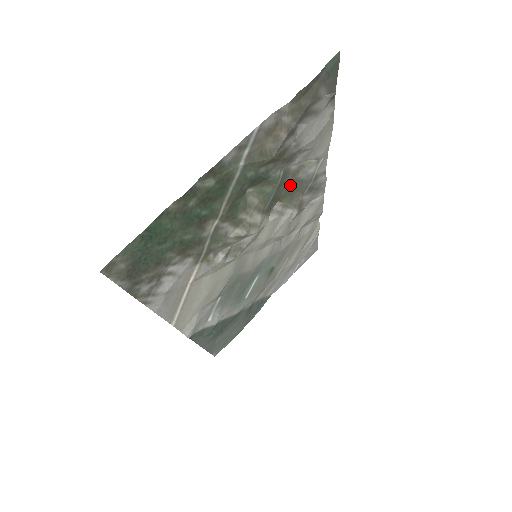
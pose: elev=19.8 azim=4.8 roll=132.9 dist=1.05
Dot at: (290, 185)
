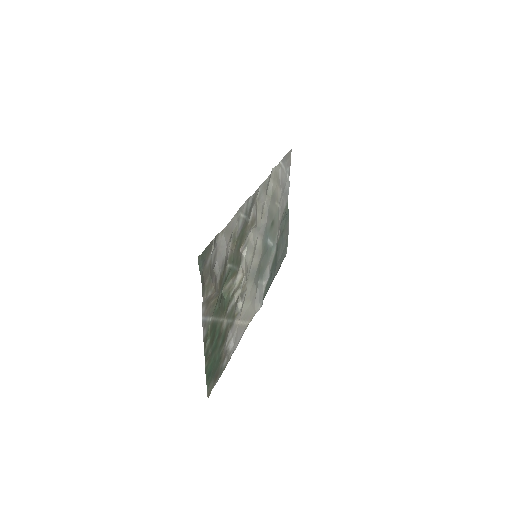
Dot at: (237, 243)
